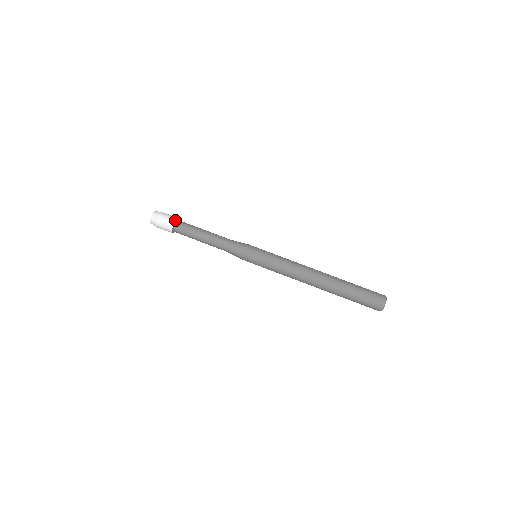
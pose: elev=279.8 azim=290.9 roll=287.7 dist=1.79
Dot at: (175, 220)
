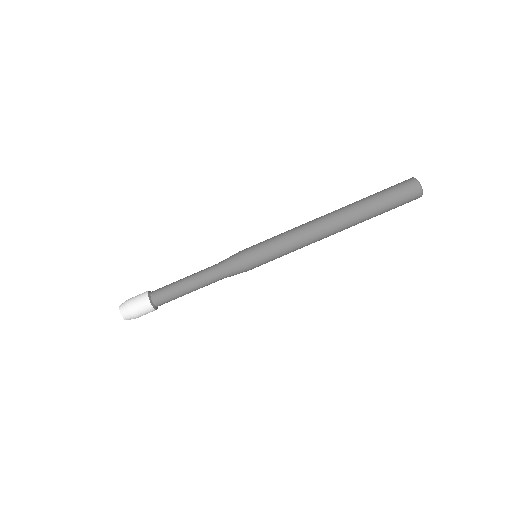
Dot at: (149, 301)
